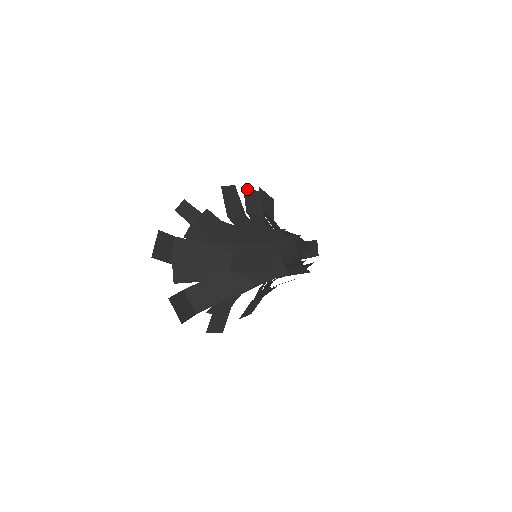
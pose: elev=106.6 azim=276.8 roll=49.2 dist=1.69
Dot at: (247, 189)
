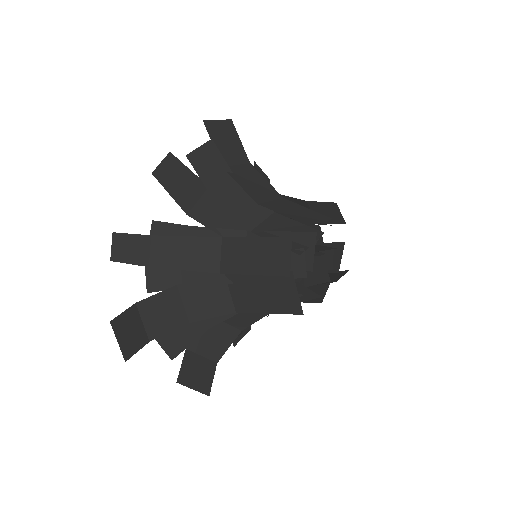
Dot at: (192, 152)
